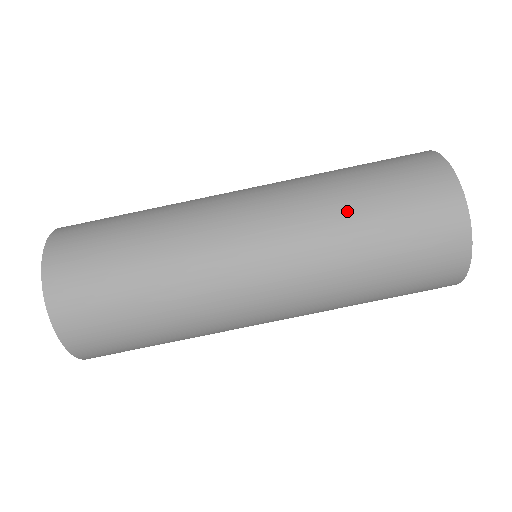
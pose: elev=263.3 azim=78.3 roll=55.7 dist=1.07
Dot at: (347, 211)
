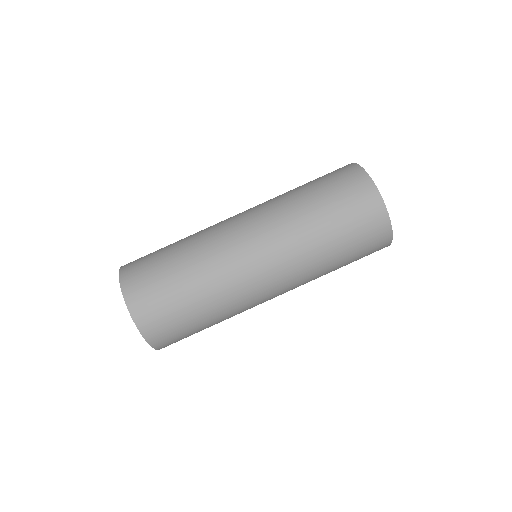
Dot at: (320, 240)
